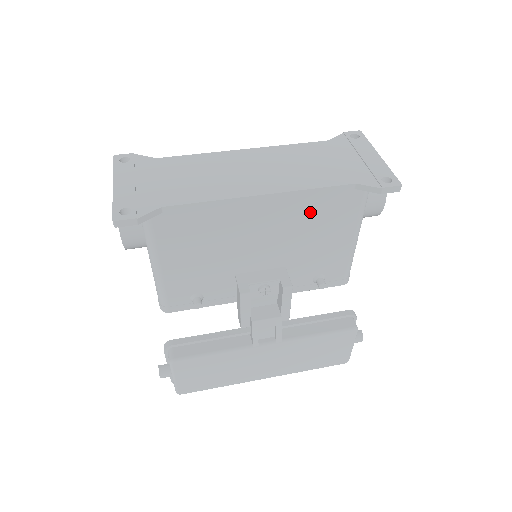
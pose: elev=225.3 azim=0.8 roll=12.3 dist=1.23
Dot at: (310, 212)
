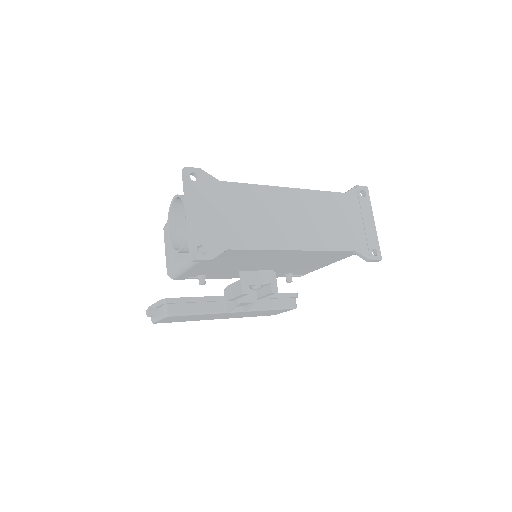
Dot at: (316, 257)
